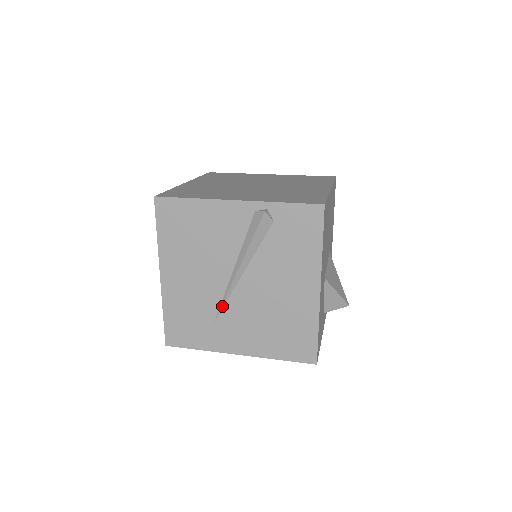
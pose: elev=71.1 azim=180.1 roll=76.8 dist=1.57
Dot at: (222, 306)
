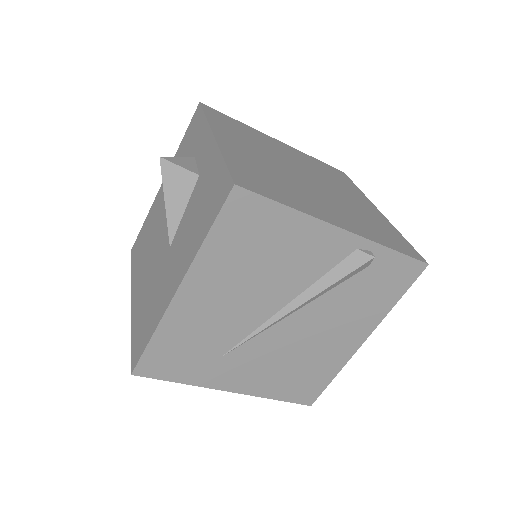
Dot at: (245, 341)
